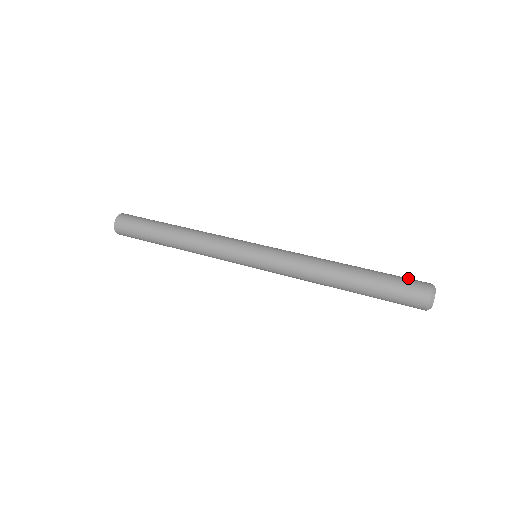
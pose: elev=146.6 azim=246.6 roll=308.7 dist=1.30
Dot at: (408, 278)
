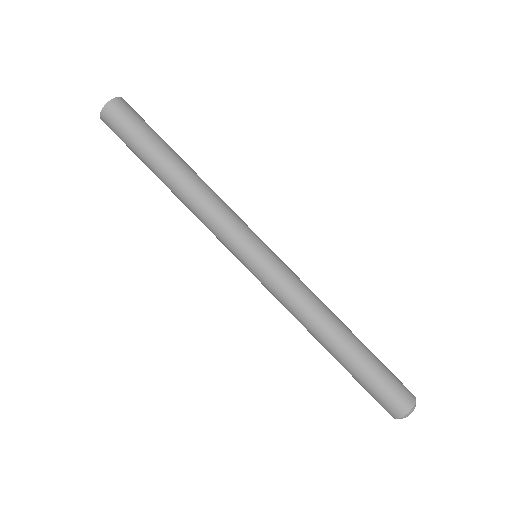
Dot at: occluded
